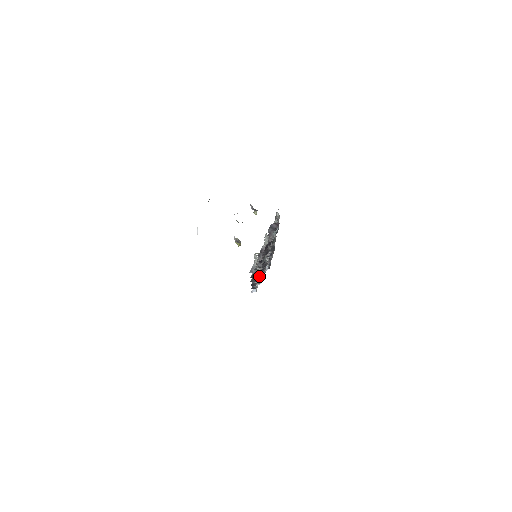
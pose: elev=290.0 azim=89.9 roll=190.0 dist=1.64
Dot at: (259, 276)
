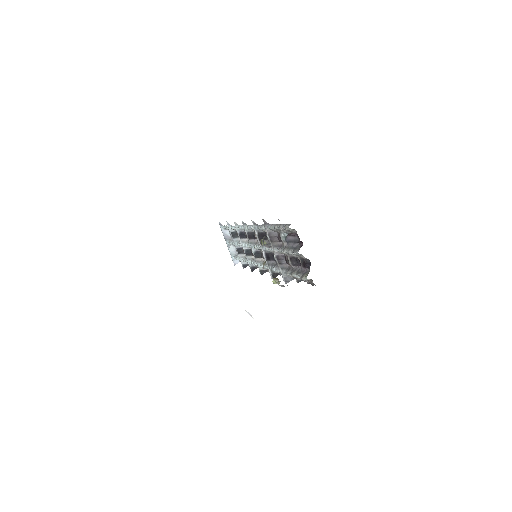
Dot at: (240, 253)
